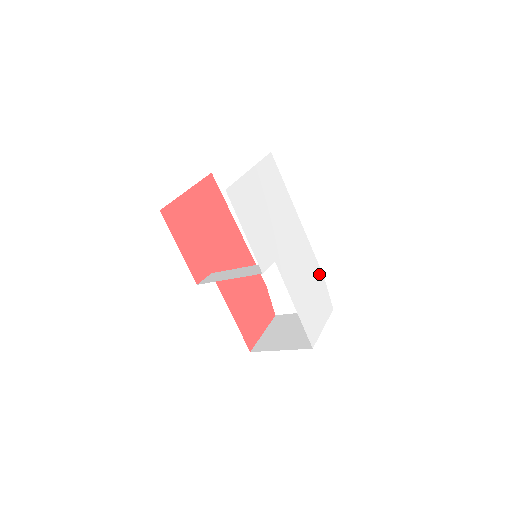
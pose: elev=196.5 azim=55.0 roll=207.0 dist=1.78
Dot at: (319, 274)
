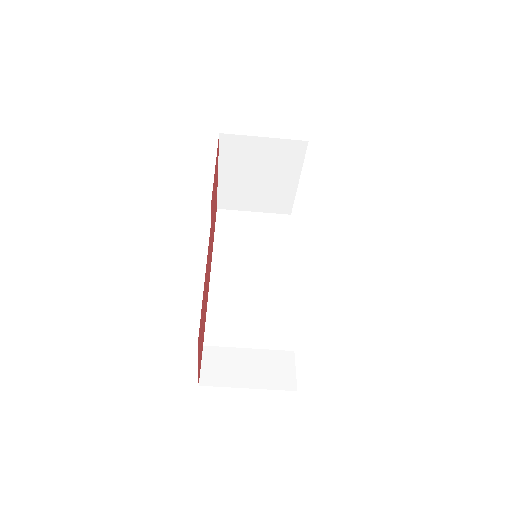
Dot at: occluded
